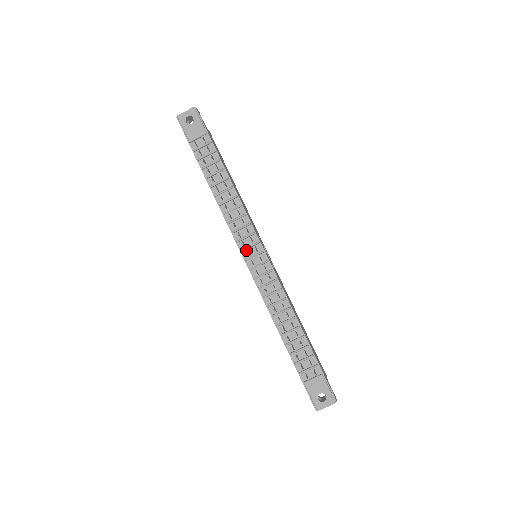
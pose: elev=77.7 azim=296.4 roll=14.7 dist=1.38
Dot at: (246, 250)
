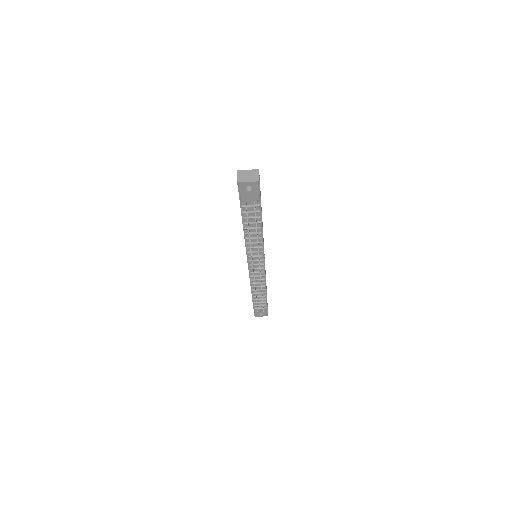
Dot at: occluded
